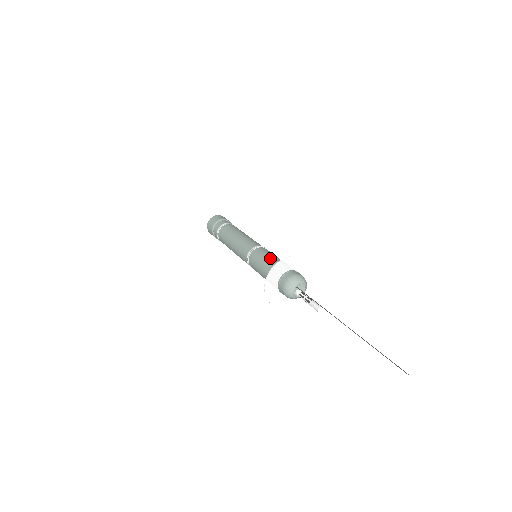
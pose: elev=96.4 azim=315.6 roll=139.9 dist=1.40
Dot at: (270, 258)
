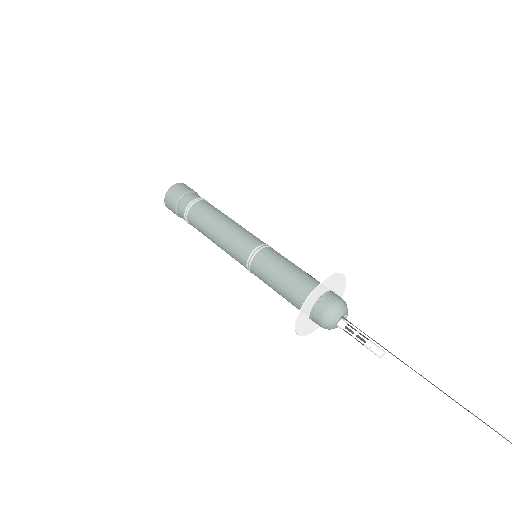
Dot at: (292, 267)
